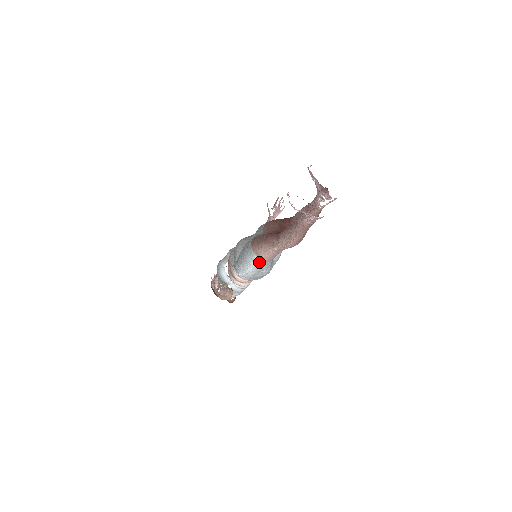
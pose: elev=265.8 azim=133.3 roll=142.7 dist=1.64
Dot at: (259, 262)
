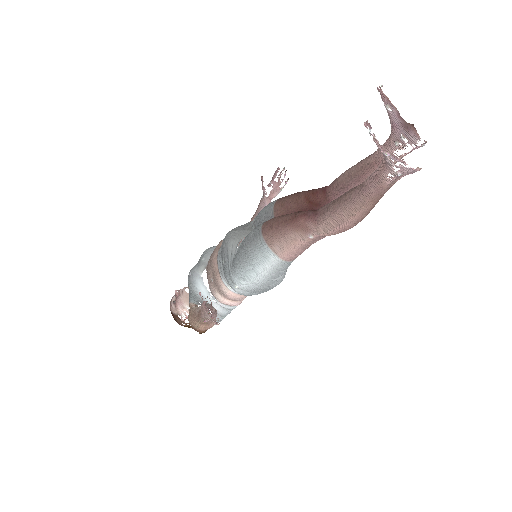
Dot at: (277, 262)
